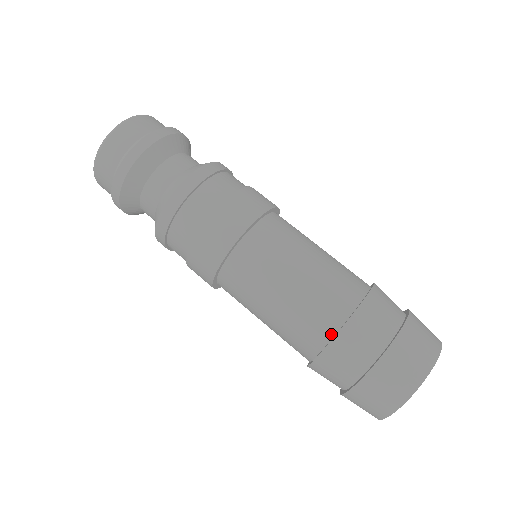
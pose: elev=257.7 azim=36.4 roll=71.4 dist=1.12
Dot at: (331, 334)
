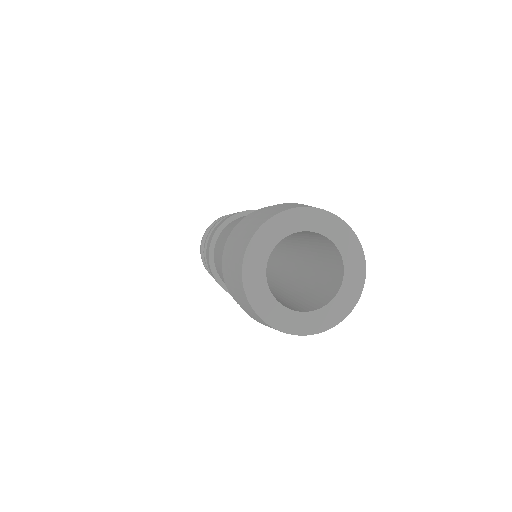
Dot at: occluded
